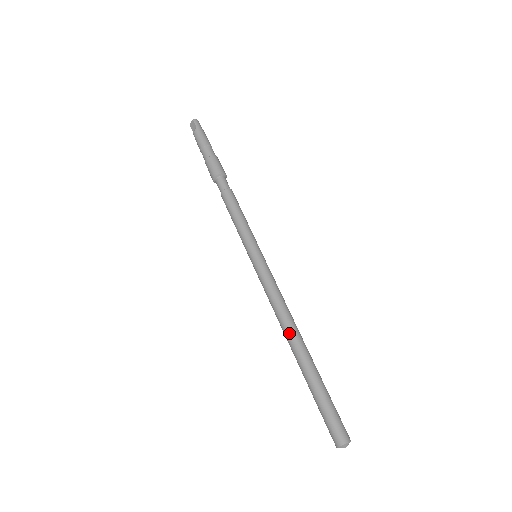
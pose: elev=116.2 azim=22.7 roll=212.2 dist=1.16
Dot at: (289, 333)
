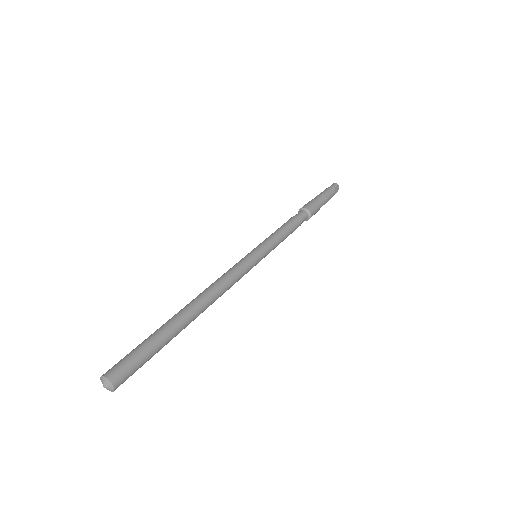
Dot at: (195, 298)
